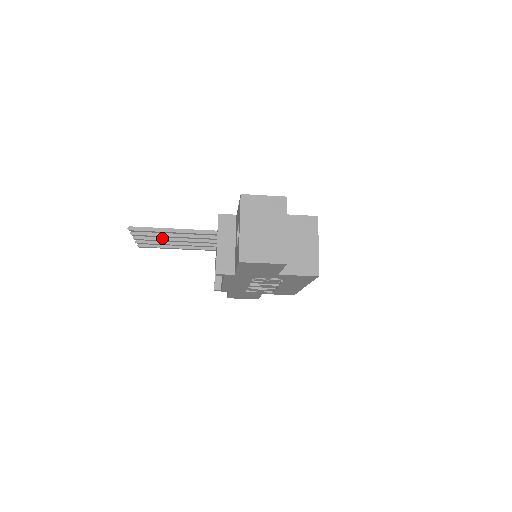
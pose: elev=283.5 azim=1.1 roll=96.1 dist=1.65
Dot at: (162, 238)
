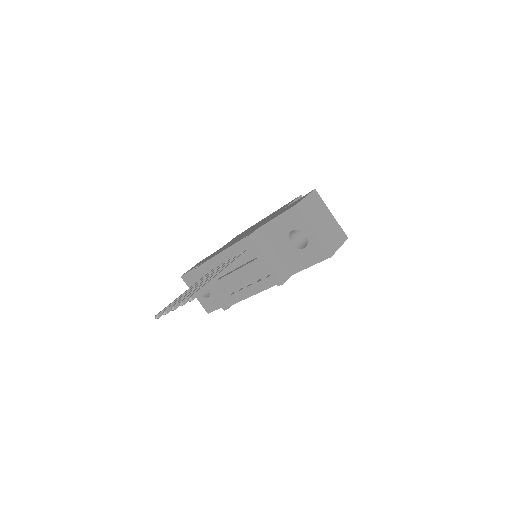
Dot at: occluded
